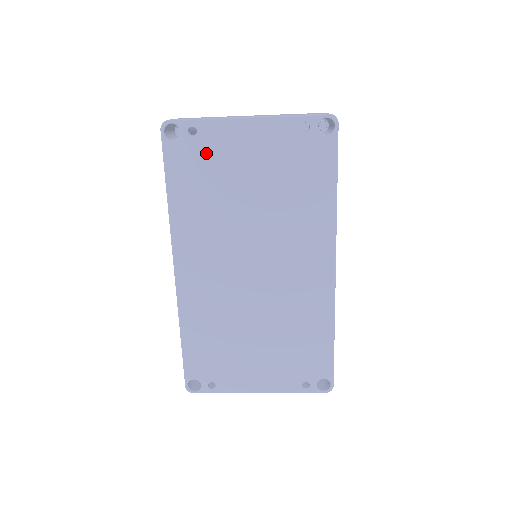
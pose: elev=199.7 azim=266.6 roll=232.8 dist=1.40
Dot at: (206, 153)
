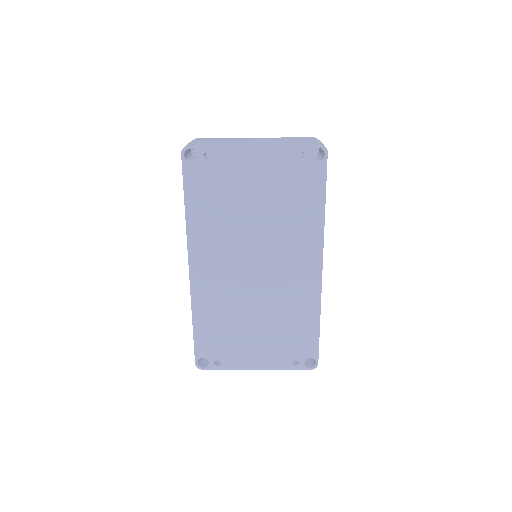
Dot at: (219, 174)
